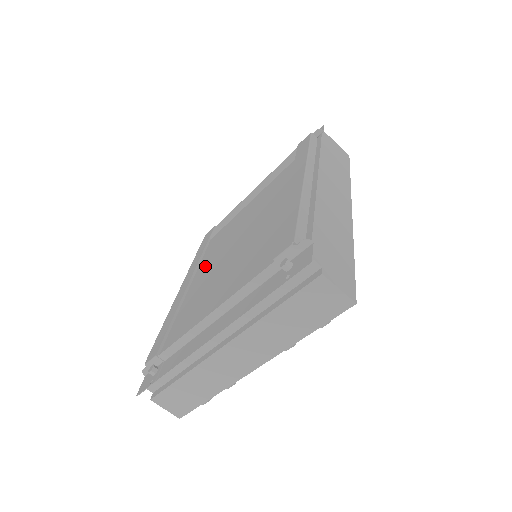
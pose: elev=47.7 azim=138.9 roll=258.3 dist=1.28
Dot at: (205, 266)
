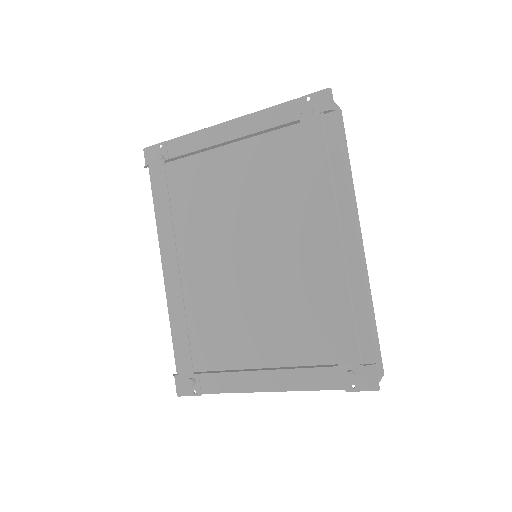
Dot at: (181, 237)
